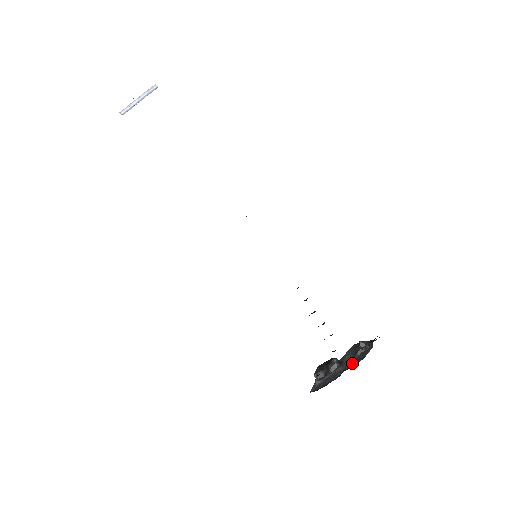
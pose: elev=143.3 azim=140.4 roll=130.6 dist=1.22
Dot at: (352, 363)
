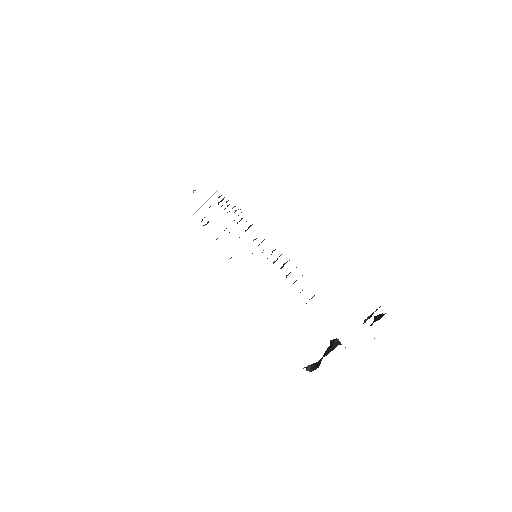
Dot at: occluded
